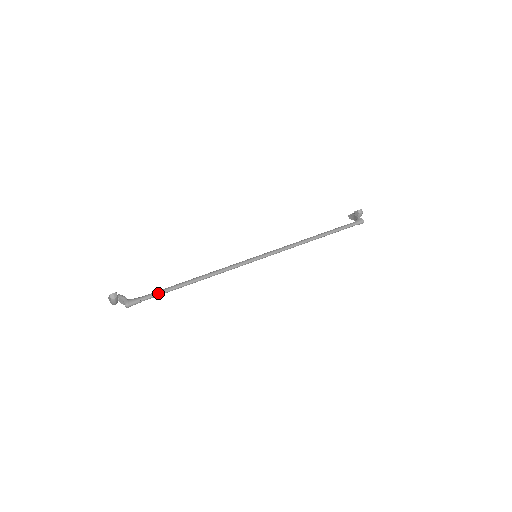
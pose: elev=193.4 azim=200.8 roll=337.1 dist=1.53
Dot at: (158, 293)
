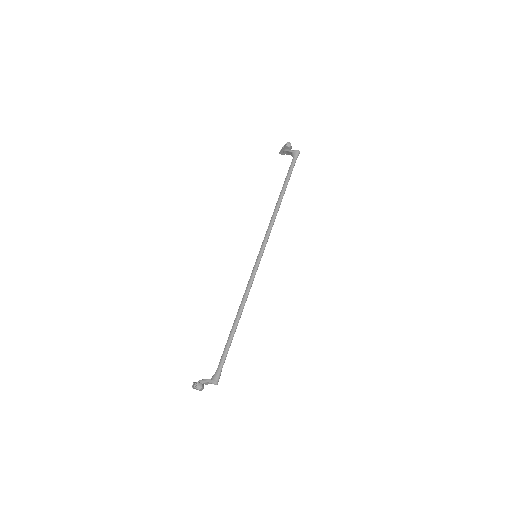
Dot at: (226, 354)
